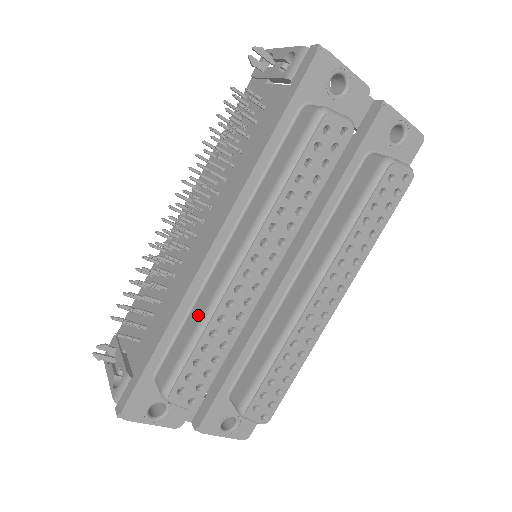
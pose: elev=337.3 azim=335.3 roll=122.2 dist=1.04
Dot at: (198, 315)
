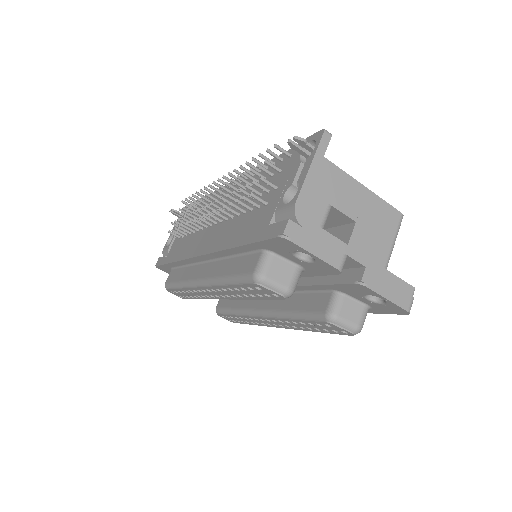
Dot at: (184, 276)
